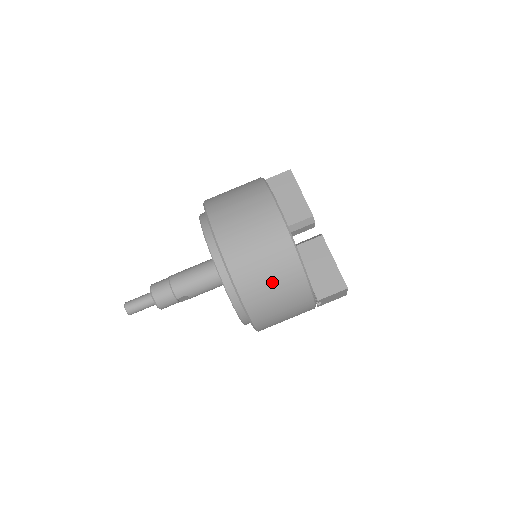
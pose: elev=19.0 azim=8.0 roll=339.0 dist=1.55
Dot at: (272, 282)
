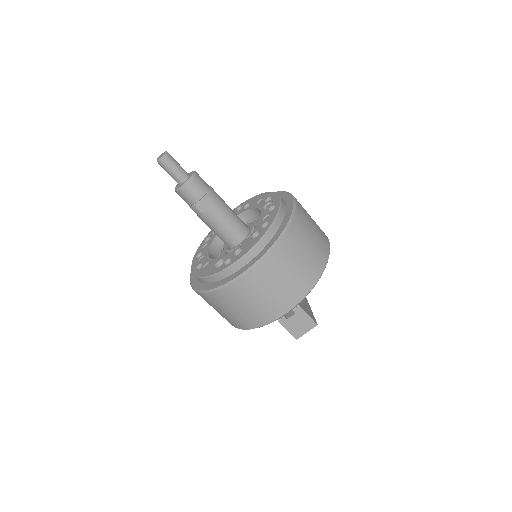
Dot at: (308, 249)
